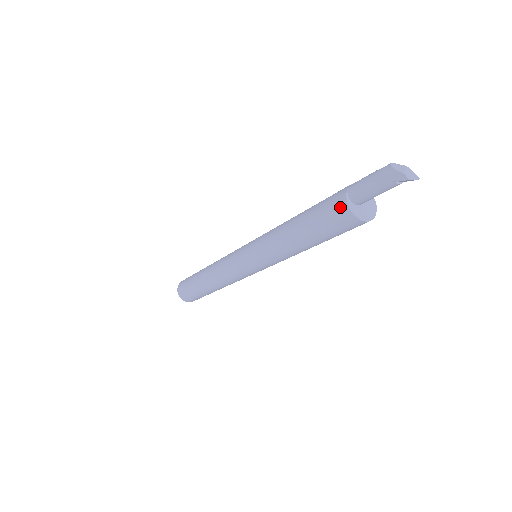
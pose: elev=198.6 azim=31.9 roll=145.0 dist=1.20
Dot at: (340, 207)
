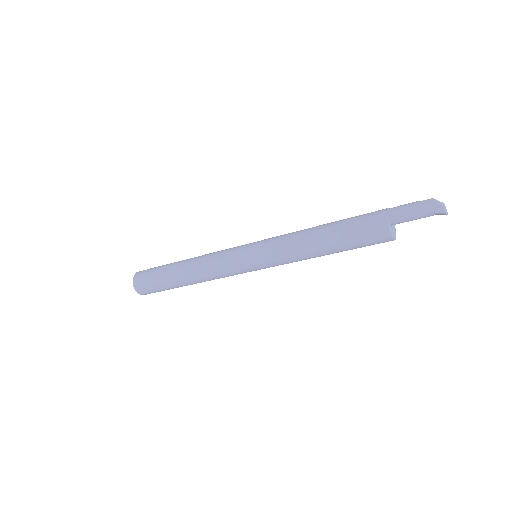
Dot at: (379, 223)
